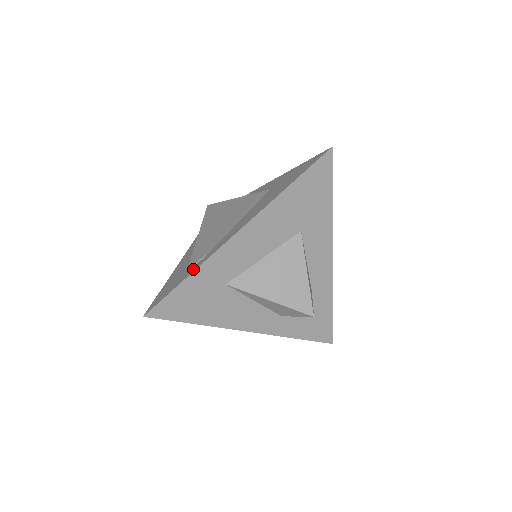
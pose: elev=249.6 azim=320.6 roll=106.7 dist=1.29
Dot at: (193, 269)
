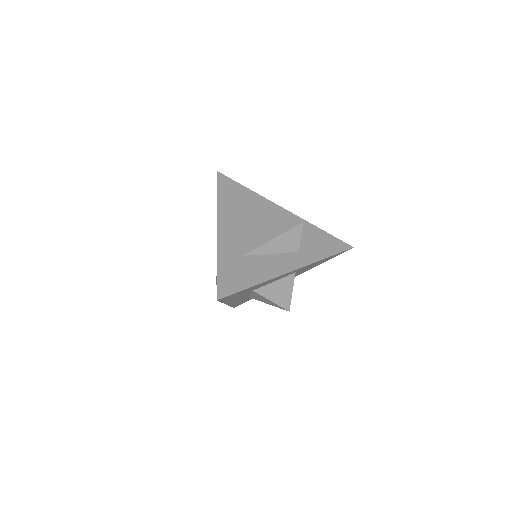
Dot at: occluded
